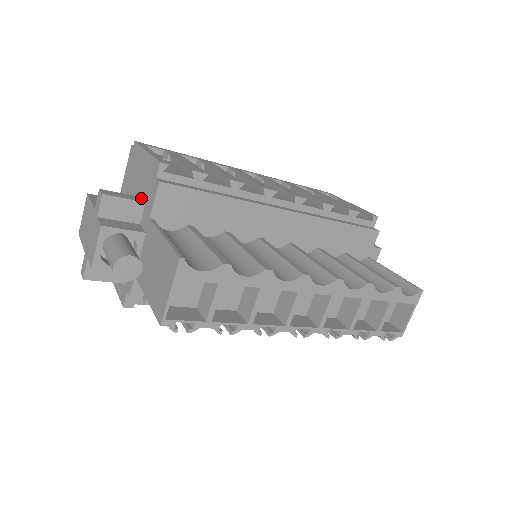
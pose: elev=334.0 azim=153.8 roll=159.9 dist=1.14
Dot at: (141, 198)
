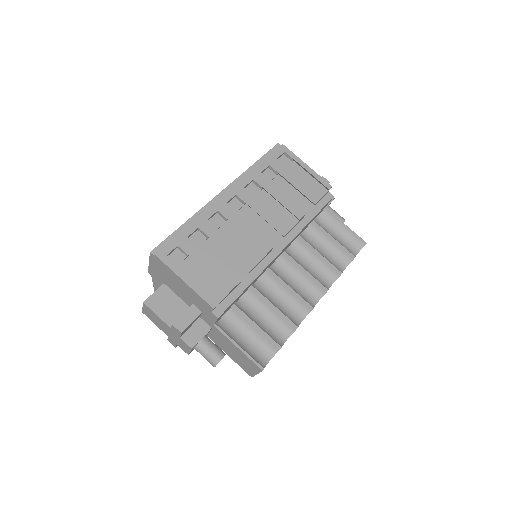
Dot at: (195, 307)
